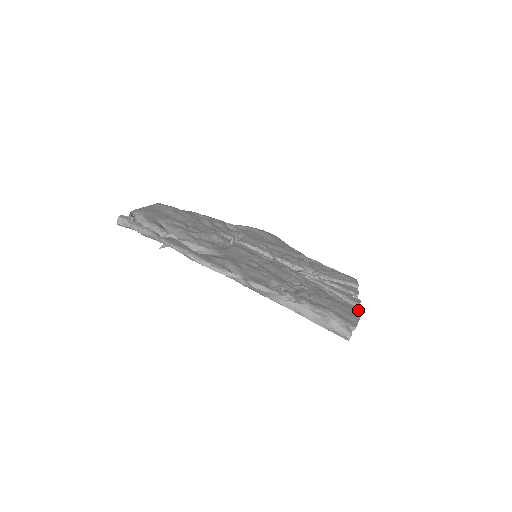
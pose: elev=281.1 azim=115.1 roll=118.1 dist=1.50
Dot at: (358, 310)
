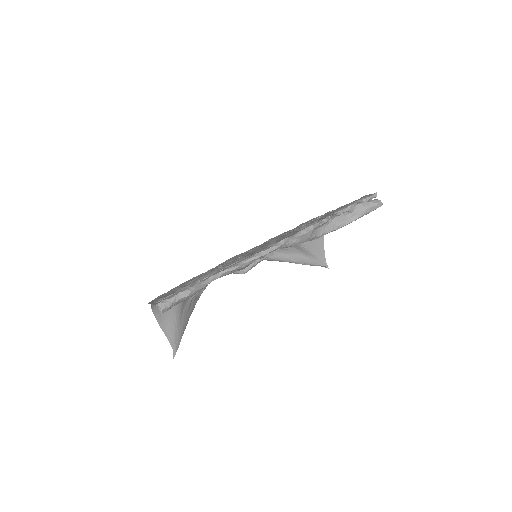
Dot at: occluded
